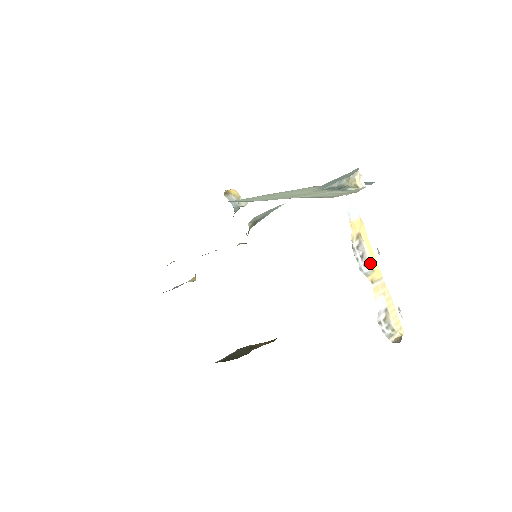
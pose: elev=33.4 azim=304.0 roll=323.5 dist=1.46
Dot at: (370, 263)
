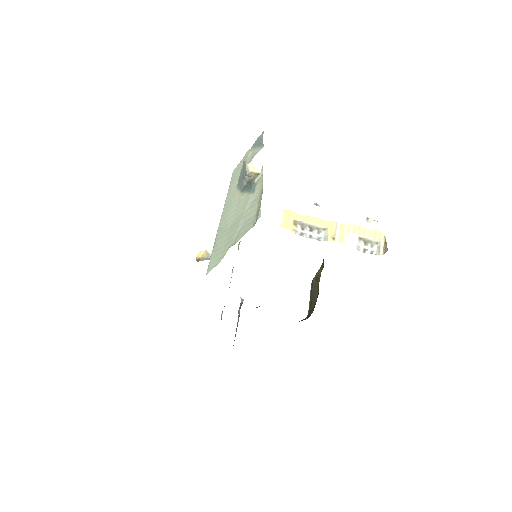
Dot at: (320, 227)
